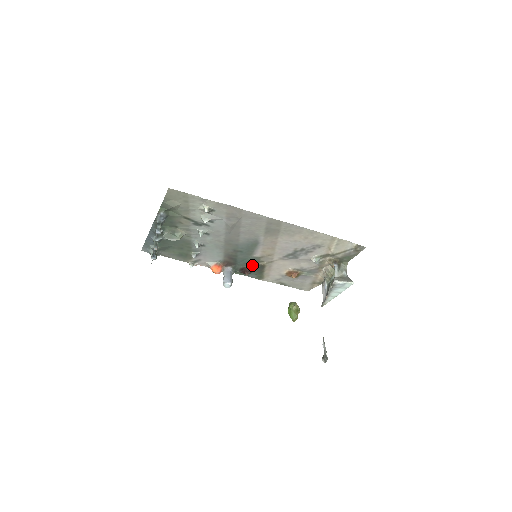
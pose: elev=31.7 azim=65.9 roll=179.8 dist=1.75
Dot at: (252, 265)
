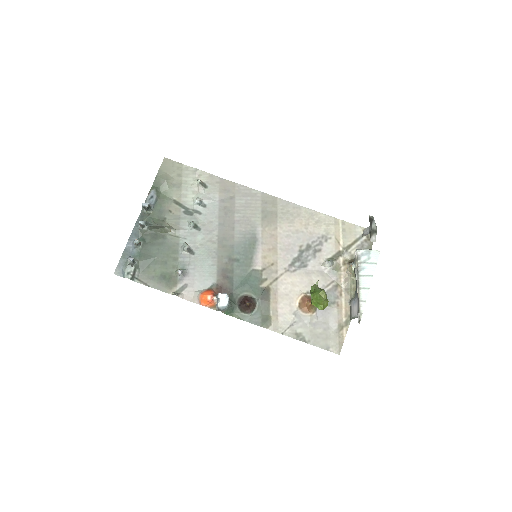
Dot at: (253, 290)
